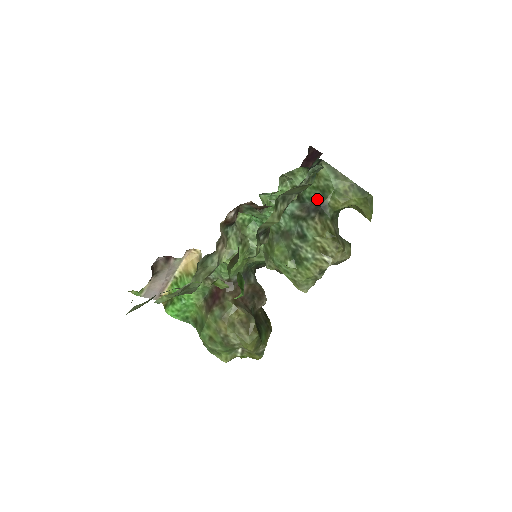
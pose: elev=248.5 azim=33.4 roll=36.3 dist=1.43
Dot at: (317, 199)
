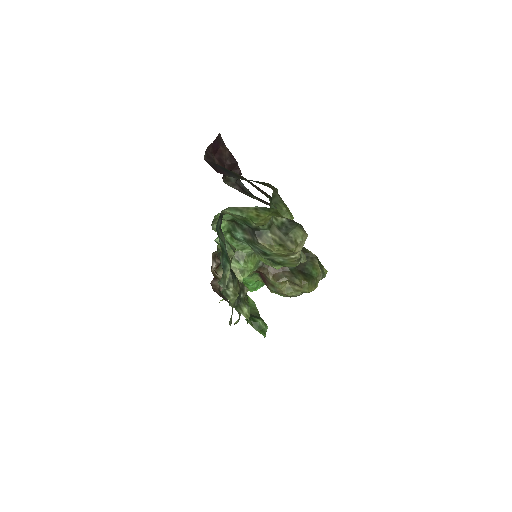
Dot at: occluded
